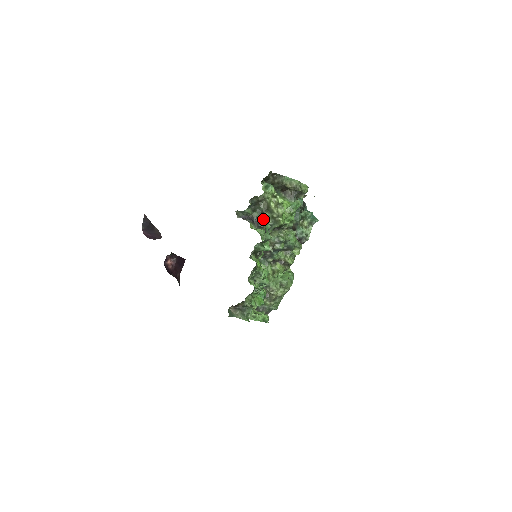
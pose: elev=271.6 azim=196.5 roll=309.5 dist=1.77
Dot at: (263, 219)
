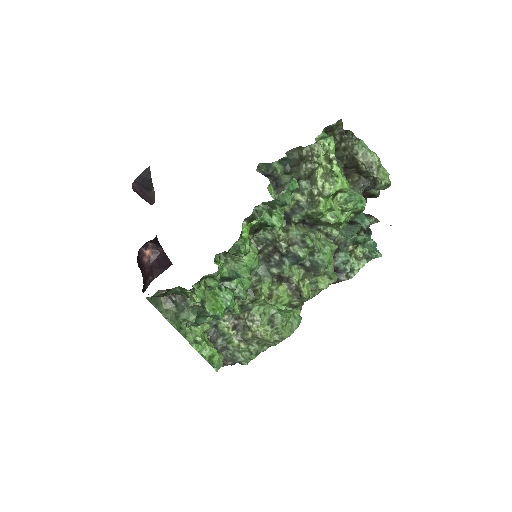
Dot at: (294, 191)
